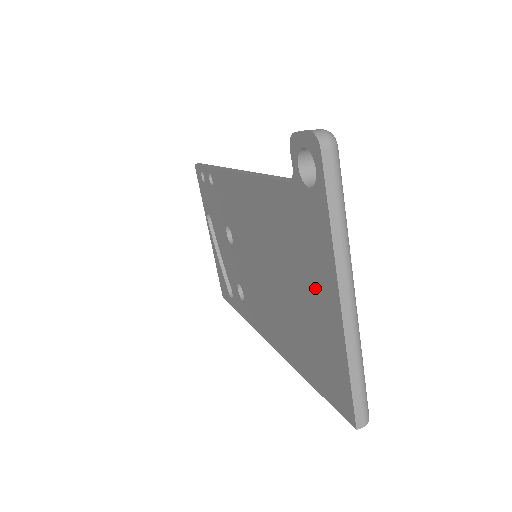
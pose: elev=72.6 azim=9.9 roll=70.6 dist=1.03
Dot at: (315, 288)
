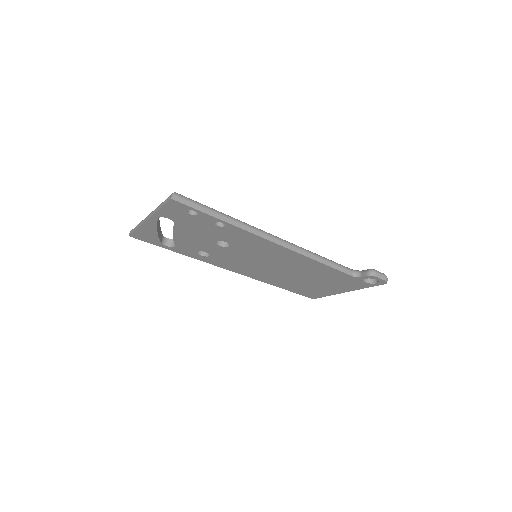
Dot at: (331, 287)
